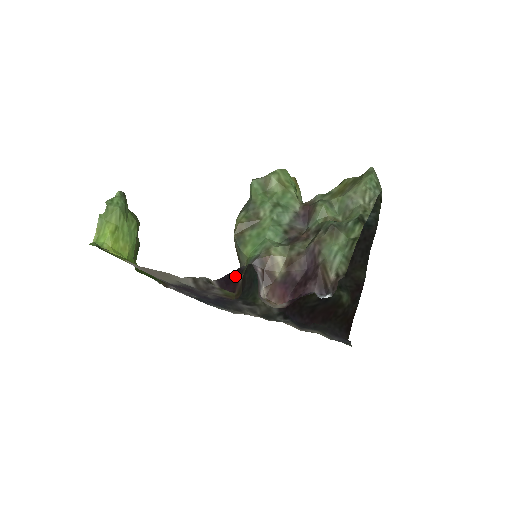
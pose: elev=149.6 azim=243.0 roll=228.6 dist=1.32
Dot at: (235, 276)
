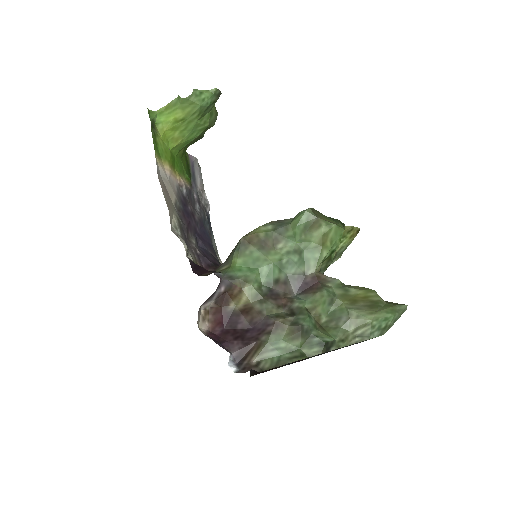
Dot at: occluded
